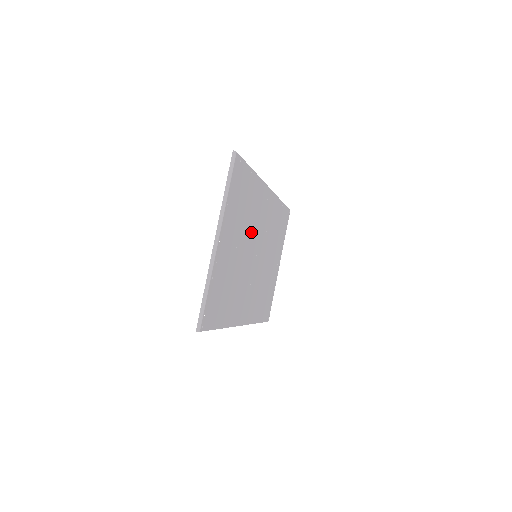
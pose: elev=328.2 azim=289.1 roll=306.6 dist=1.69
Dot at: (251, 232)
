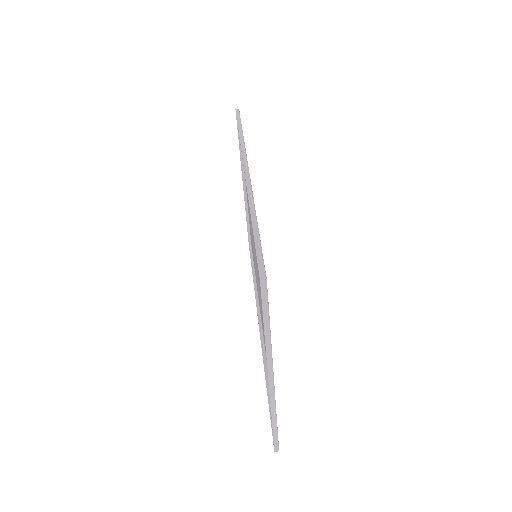
Dot at: occluded
